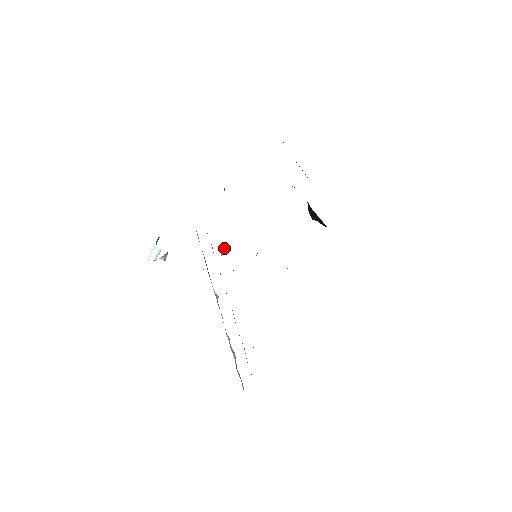
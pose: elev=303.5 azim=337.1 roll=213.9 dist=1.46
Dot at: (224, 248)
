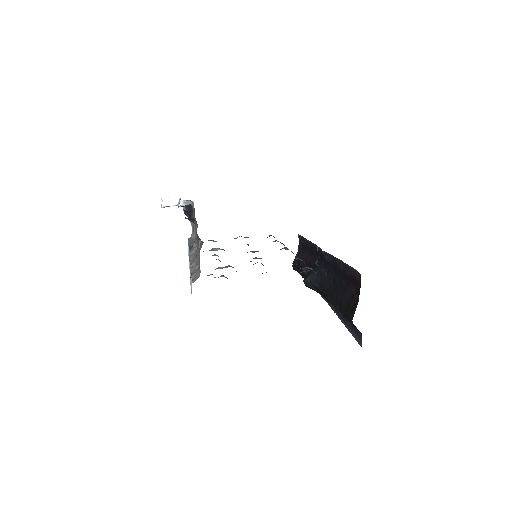
Dot at: (217, 249)
